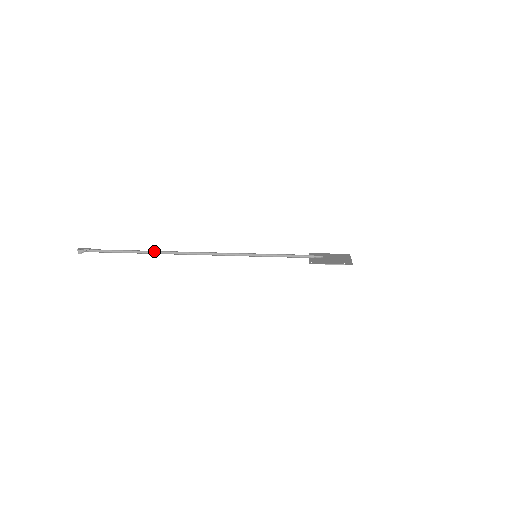
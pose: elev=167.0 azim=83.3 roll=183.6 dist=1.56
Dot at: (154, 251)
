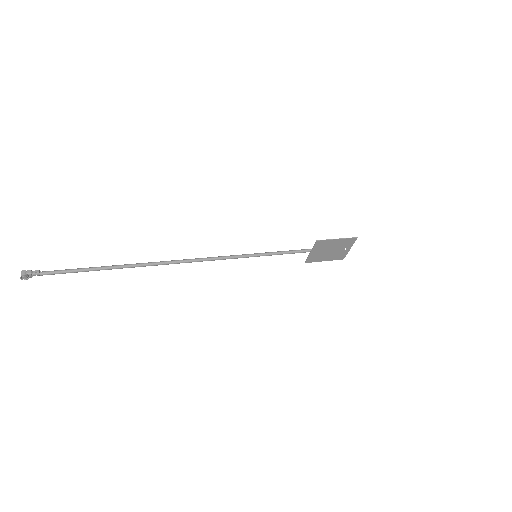
Dot at: occluded
